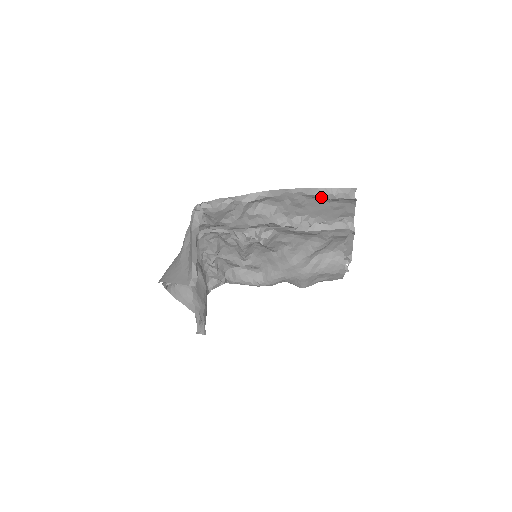
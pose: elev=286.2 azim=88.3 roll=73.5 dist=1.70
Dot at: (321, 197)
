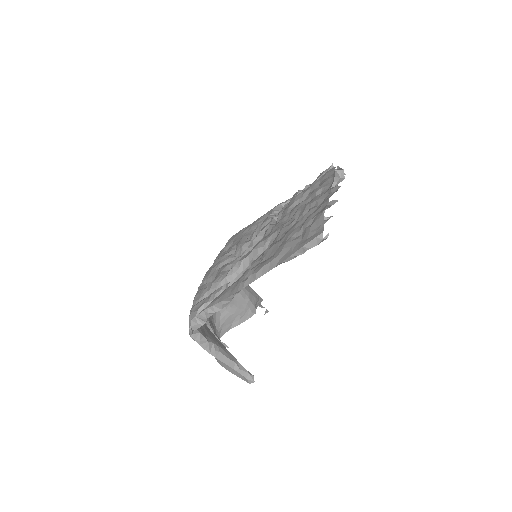
Dot at: occluded
